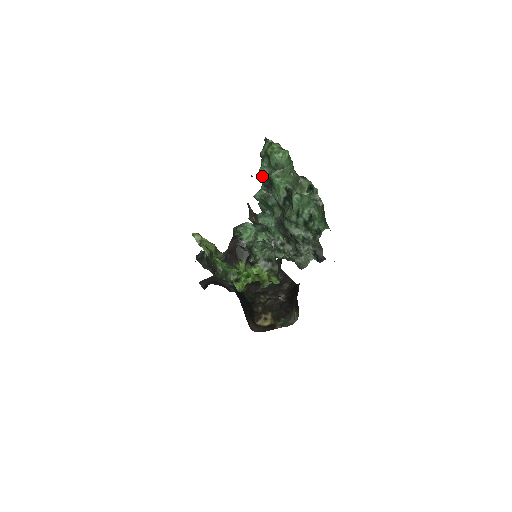
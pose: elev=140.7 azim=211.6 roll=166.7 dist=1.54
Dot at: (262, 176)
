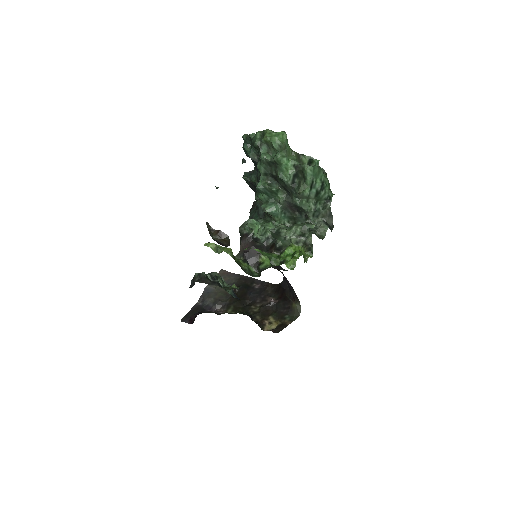
Dot at: (262, 165)
